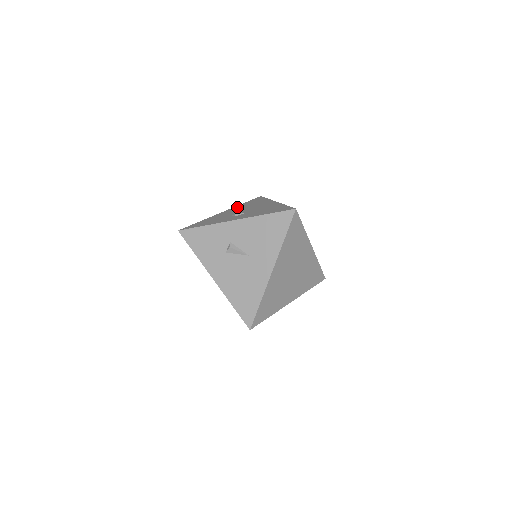
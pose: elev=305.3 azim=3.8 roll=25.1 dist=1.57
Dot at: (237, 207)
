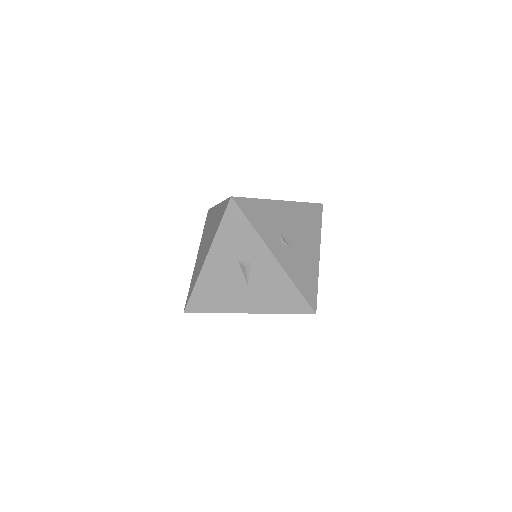
Dot at: (296, 209)
